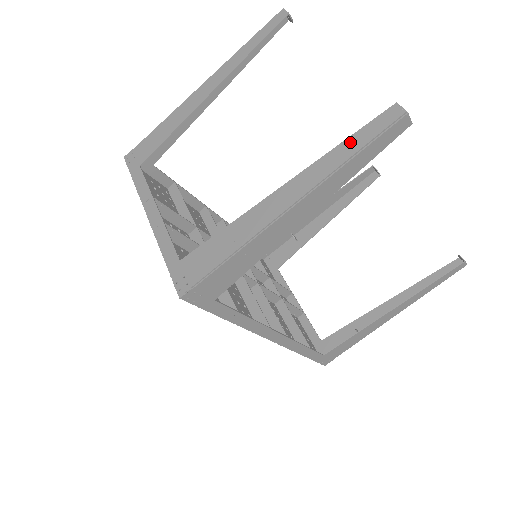
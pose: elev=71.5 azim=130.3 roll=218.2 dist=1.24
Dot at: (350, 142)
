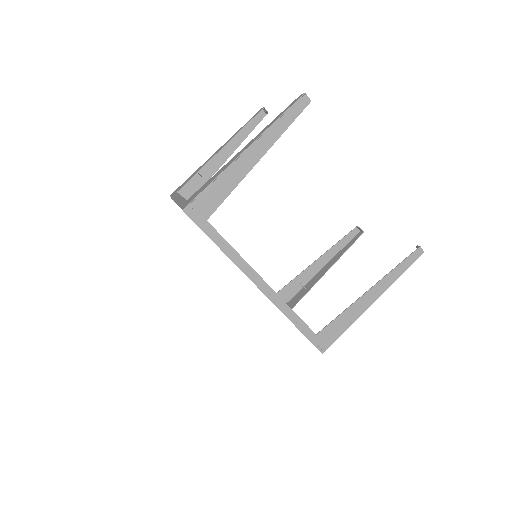
Dot at: (279, 115)
